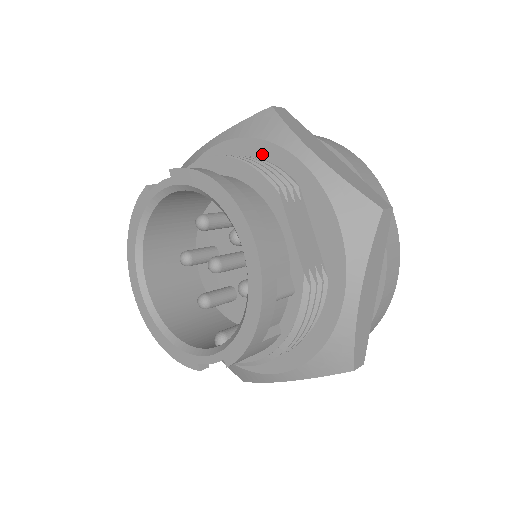
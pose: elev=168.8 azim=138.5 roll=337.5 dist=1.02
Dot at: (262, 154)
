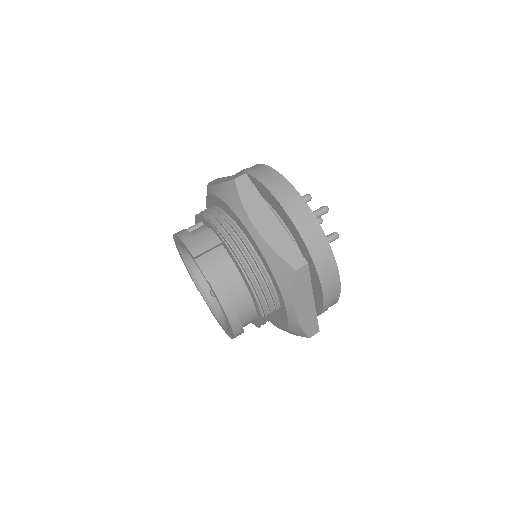
Dot at: (273, 281)
